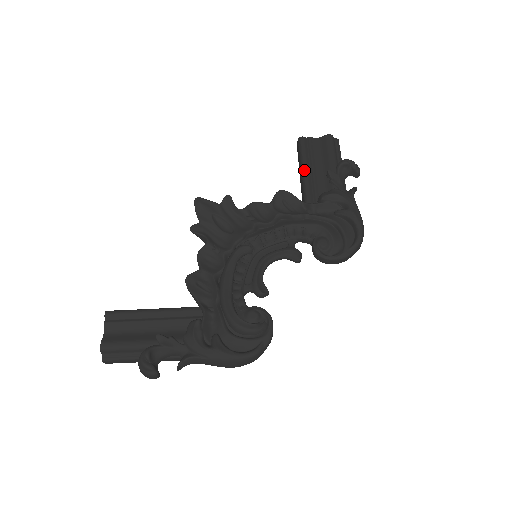
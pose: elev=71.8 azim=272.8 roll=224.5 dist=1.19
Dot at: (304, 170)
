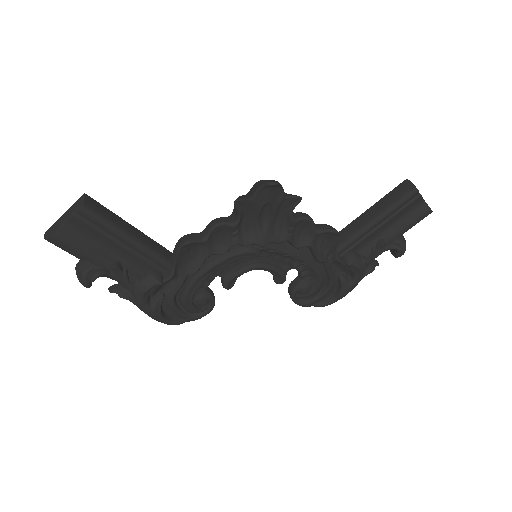
Dot at: (375, 223)
